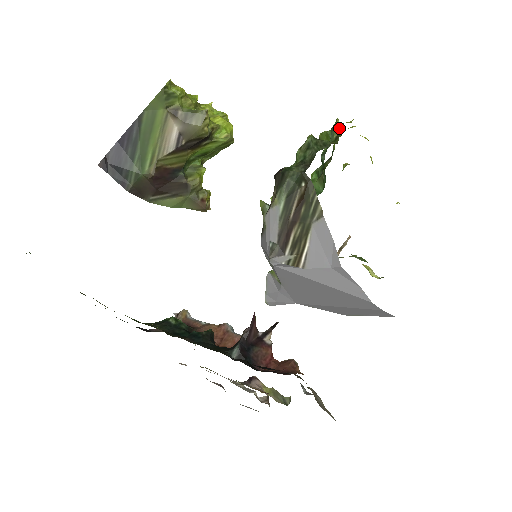
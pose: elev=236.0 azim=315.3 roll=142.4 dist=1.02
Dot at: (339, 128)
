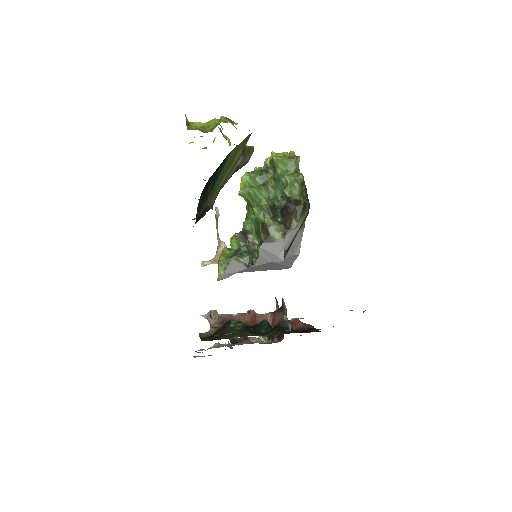
Dot at: occluded
